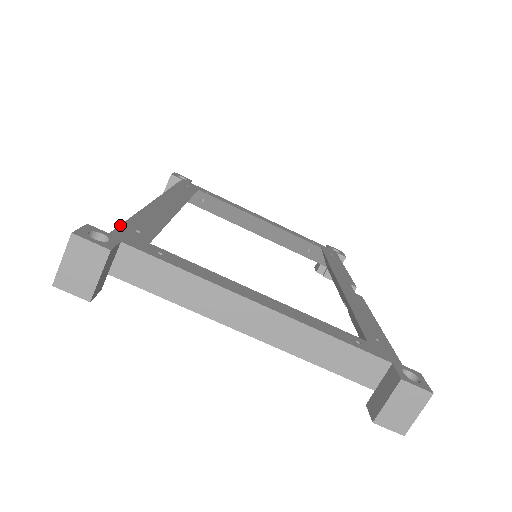
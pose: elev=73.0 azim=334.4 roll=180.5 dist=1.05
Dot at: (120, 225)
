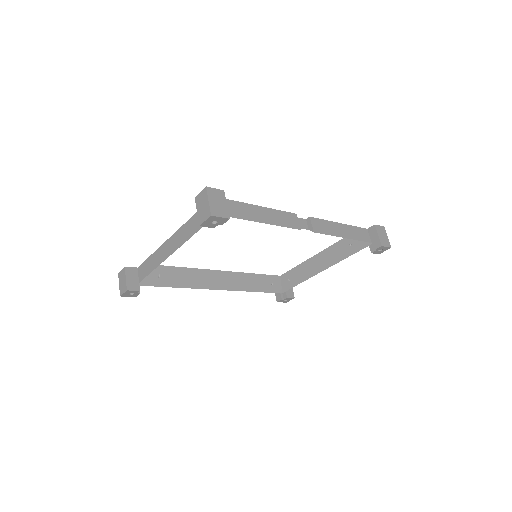
Dot at: occluded
